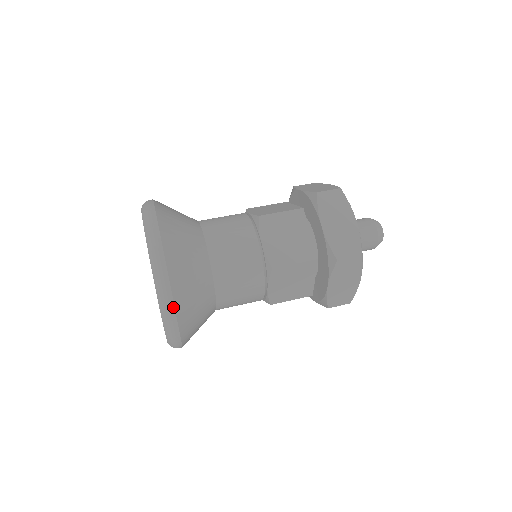
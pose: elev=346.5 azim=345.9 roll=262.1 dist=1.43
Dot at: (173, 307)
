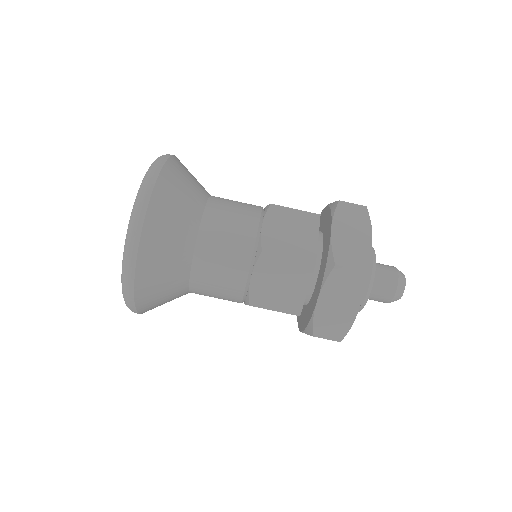
Dot at: (134, 308)
